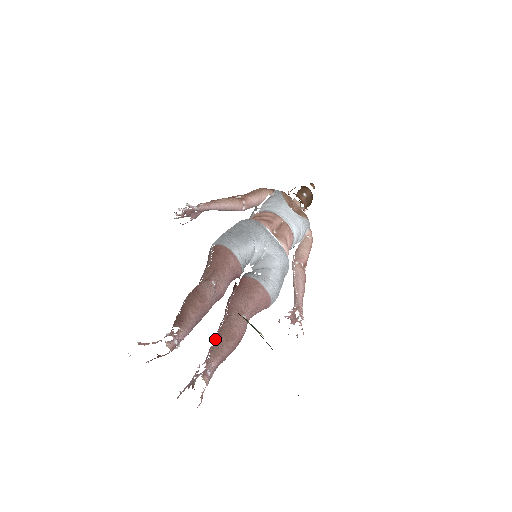
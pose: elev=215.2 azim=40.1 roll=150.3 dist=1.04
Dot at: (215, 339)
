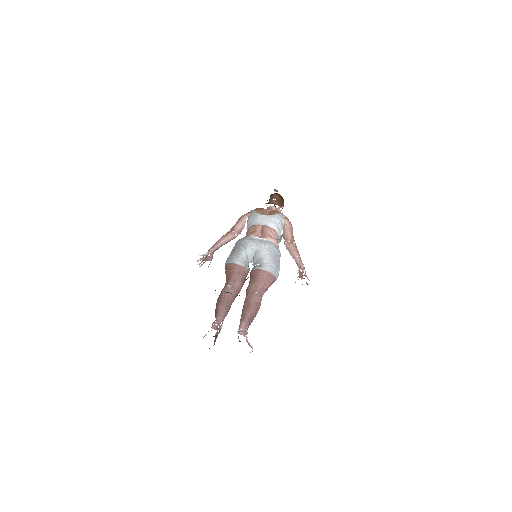
Dot at: (242, 313)
